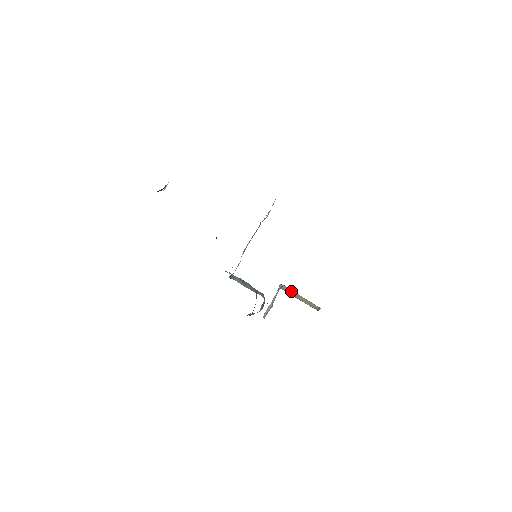
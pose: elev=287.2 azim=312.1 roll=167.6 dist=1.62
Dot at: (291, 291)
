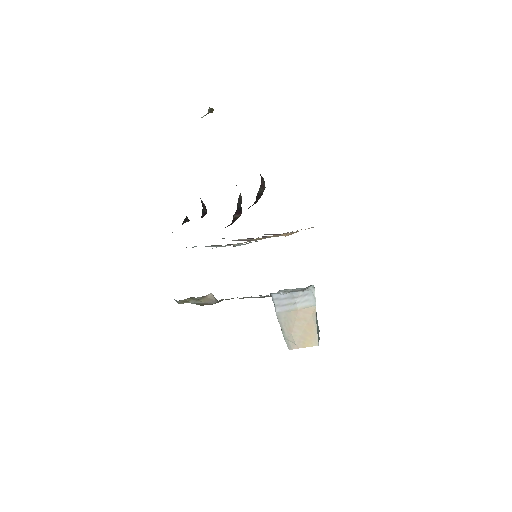
Dot at: (306, 304)
